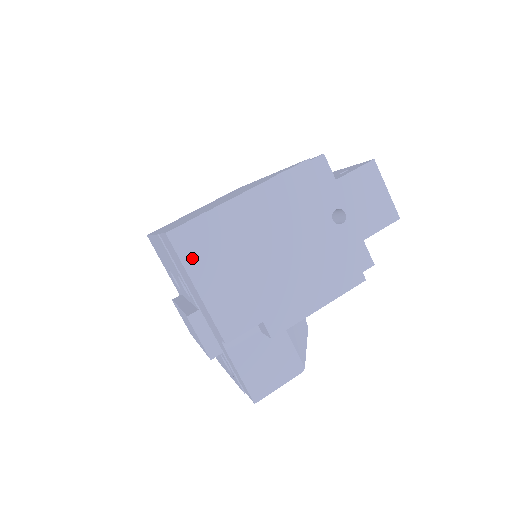
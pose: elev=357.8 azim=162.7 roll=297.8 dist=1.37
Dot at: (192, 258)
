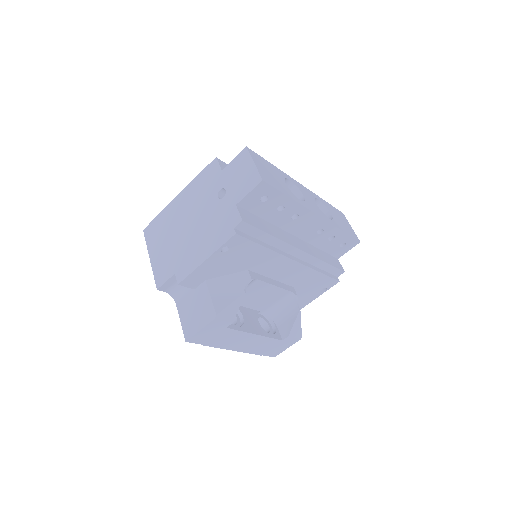
Dot at: (151, 241)
